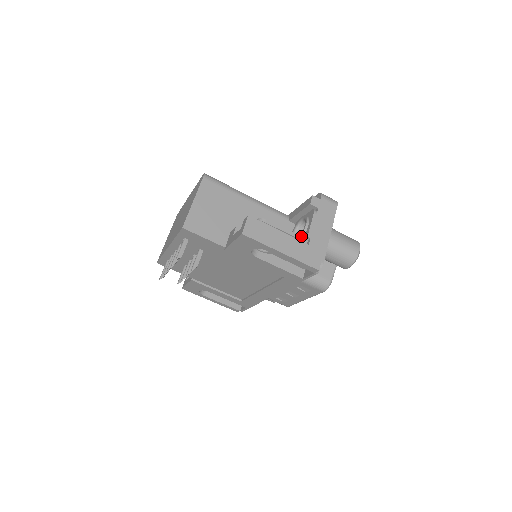
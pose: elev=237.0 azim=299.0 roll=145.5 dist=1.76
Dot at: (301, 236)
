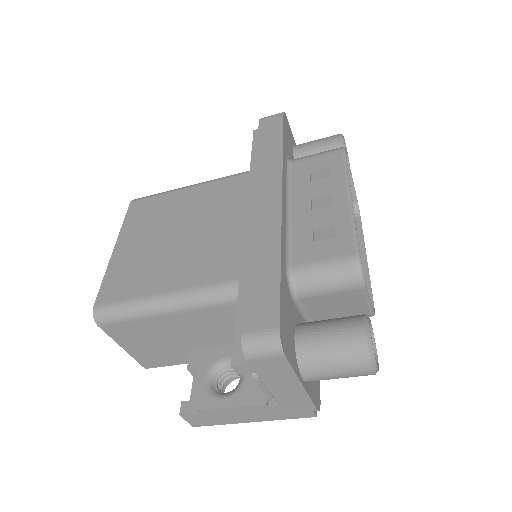
Dot at: occluded
